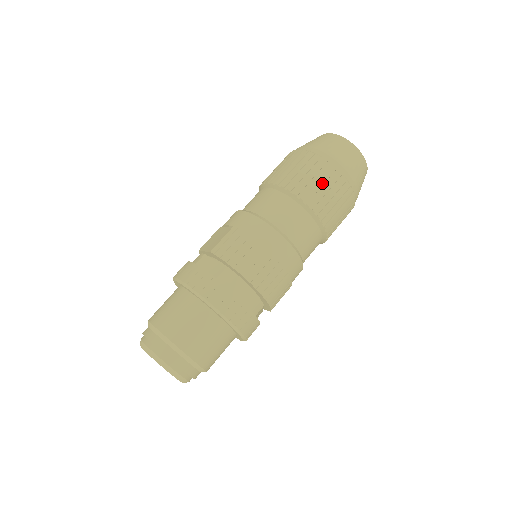
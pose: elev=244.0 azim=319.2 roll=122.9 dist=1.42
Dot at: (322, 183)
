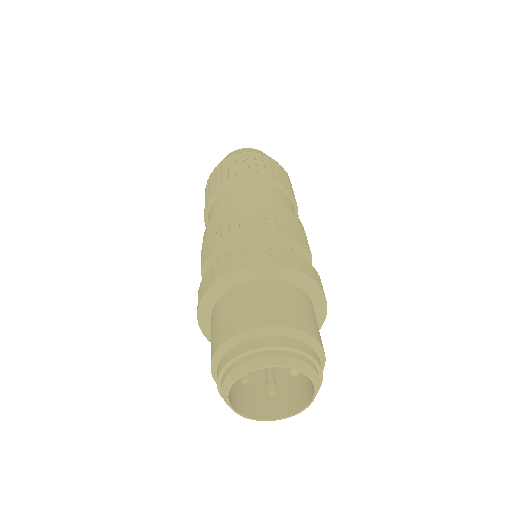
Dot at: (230, 168)
